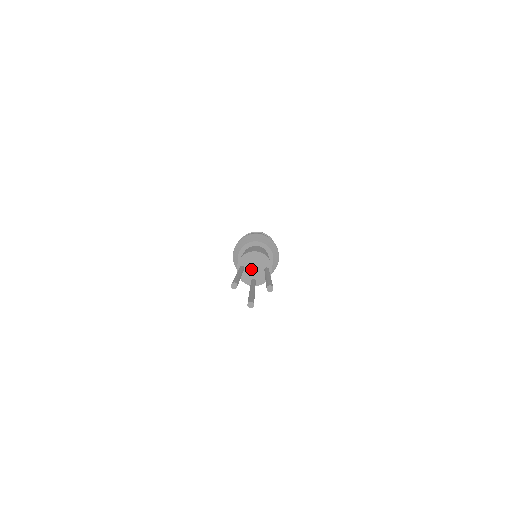
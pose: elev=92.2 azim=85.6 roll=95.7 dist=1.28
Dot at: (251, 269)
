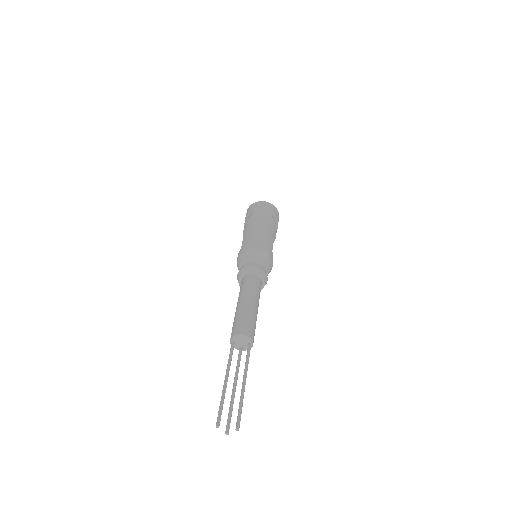
Dot at: (239, 343)
